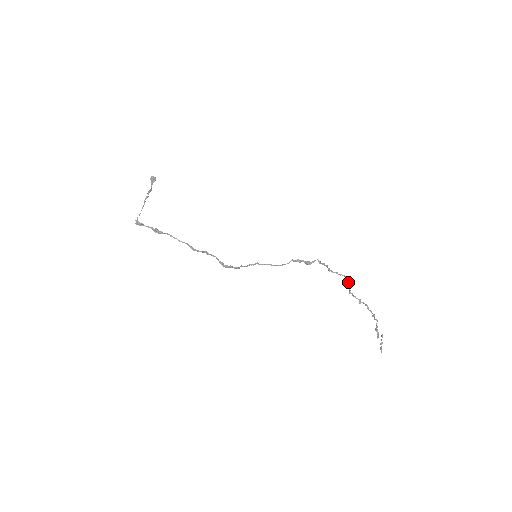
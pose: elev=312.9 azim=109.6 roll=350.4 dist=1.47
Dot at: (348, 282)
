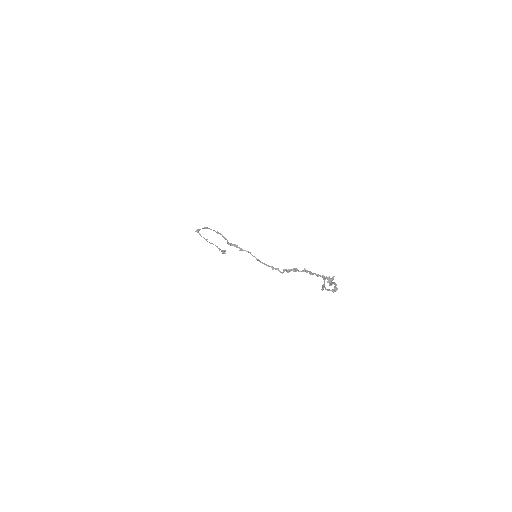
Dot at: (324, 283)
